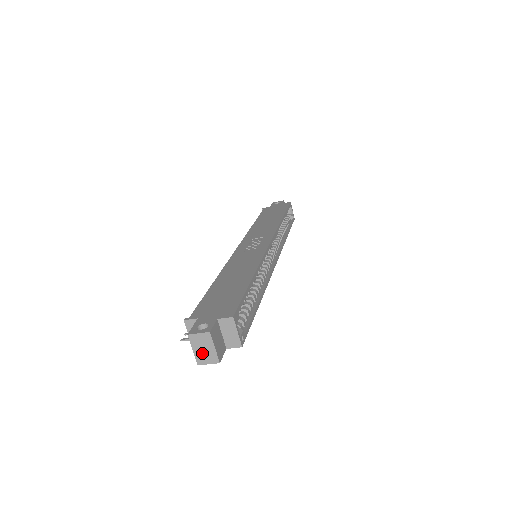
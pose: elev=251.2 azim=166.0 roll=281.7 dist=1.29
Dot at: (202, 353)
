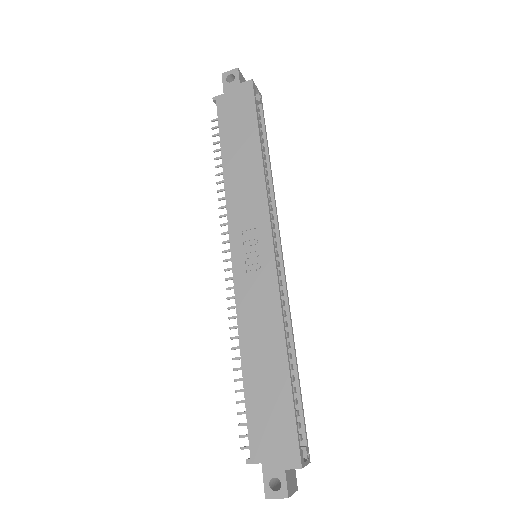
Dot at: occluded
